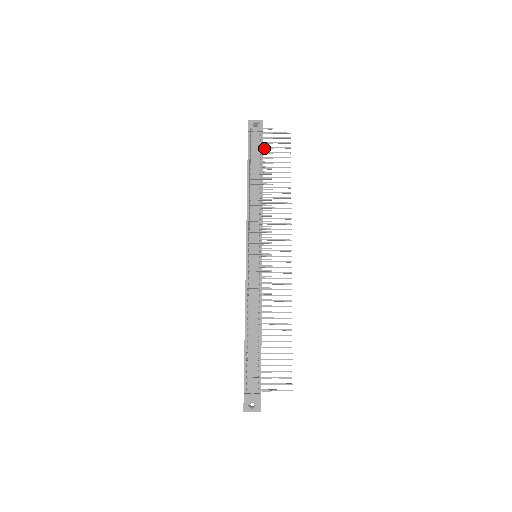
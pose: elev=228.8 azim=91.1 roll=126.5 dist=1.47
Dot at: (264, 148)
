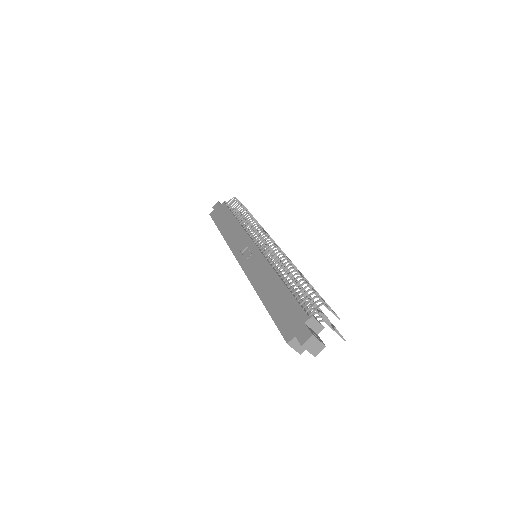
Dot at: occluded
